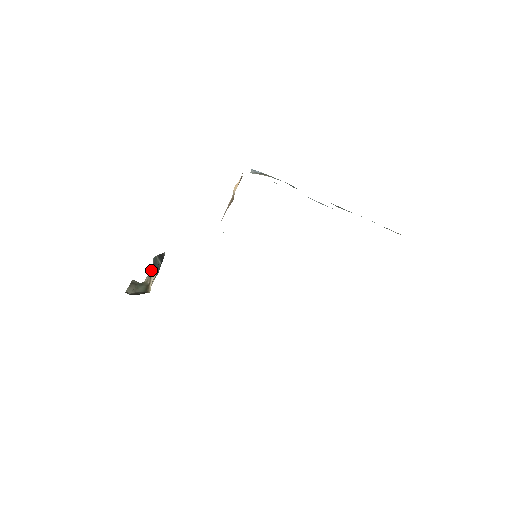
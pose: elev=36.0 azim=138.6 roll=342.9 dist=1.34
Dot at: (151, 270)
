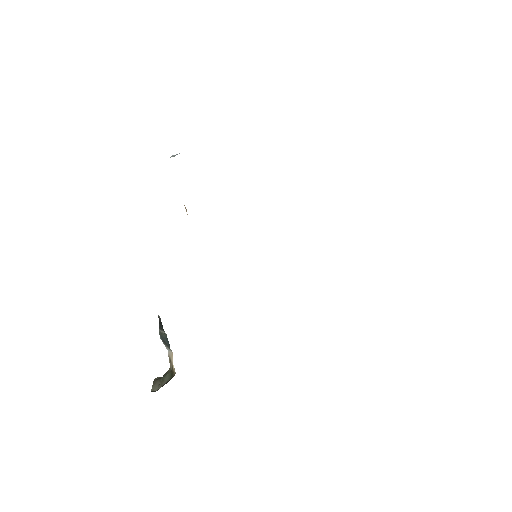
Dot at: occluded
